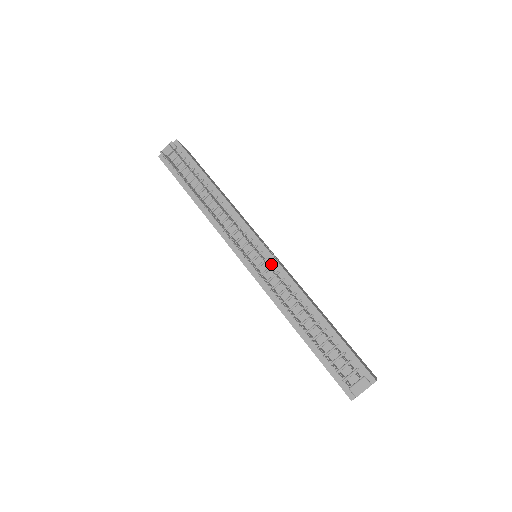
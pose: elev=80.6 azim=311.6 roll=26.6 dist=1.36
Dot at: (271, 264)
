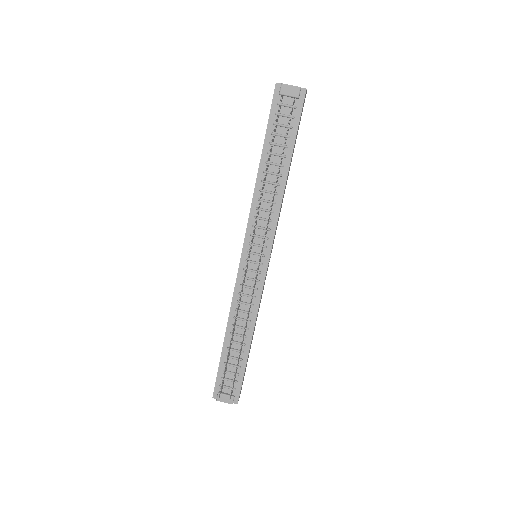
Dot at: (258, 278)
